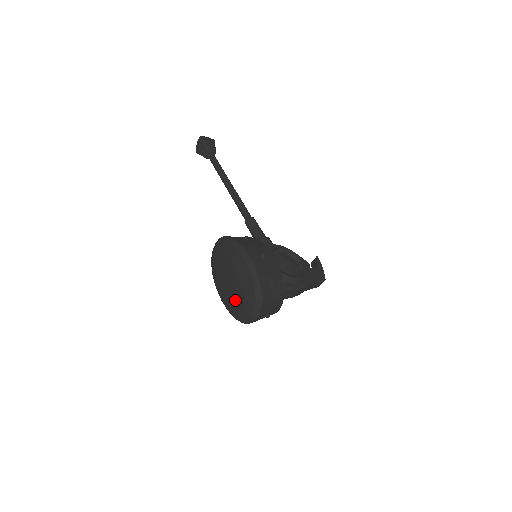
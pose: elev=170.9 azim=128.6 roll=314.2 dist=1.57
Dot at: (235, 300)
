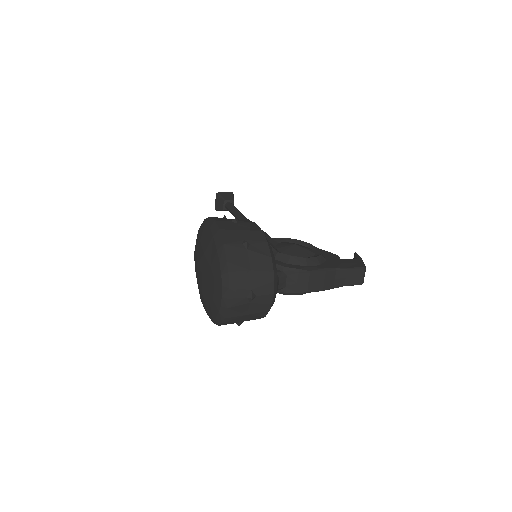
Dot at: (207, 290)
